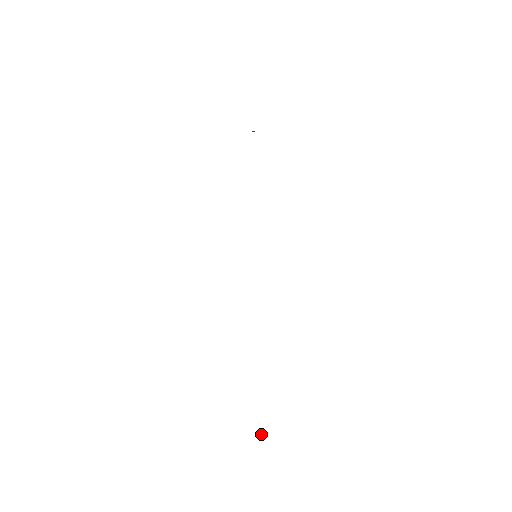
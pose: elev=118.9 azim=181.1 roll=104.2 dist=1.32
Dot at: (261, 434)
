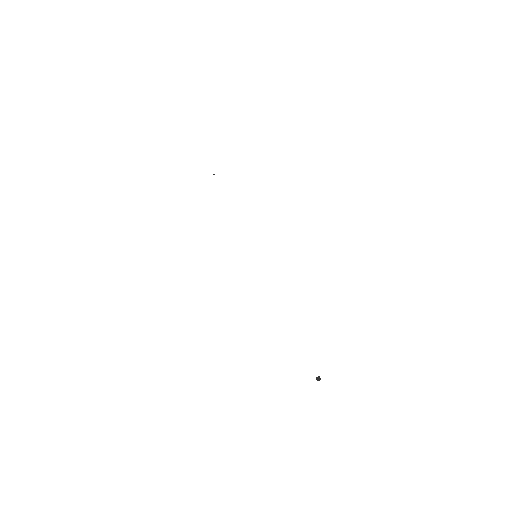
Dot at: (320, 378)
